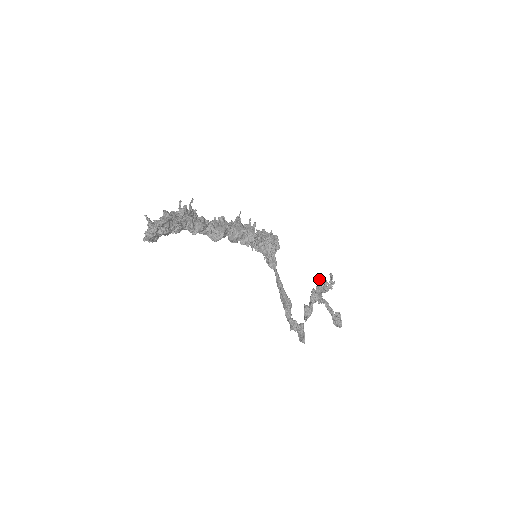
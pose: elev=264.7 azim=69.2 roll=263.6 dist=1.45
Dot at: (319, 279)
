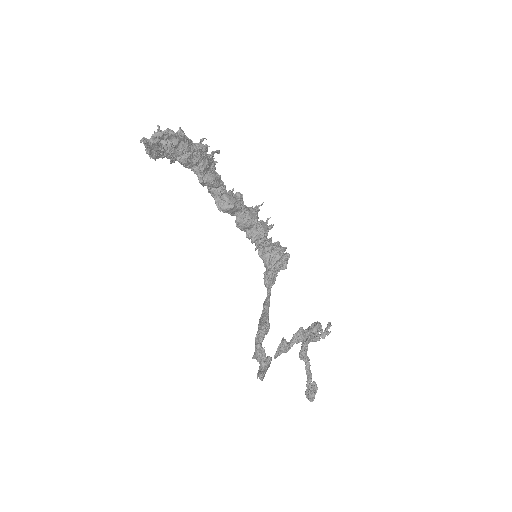
Dot at: (314, 322)
